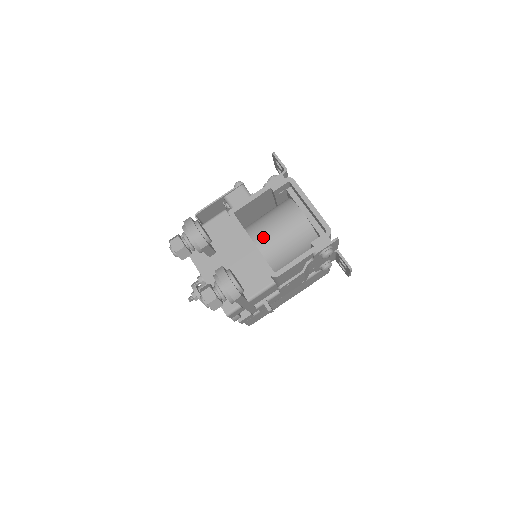
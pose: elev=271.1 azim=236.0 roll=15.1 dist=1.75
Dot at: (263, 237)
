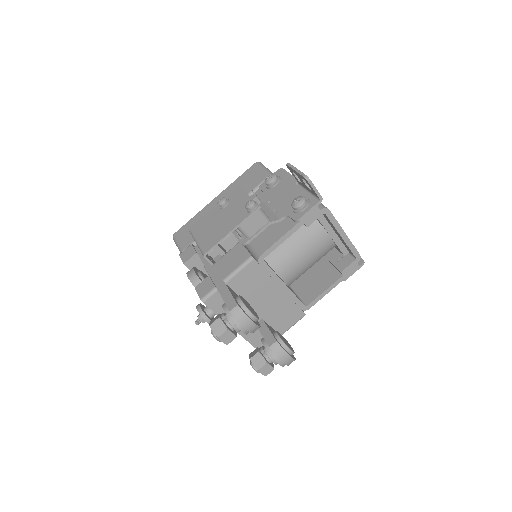
Dot at: (289, 269)
